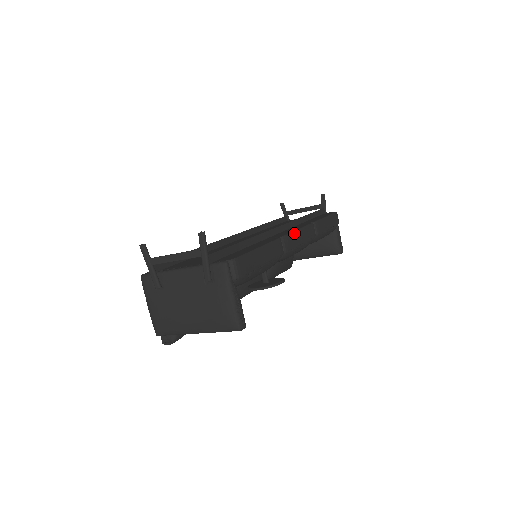
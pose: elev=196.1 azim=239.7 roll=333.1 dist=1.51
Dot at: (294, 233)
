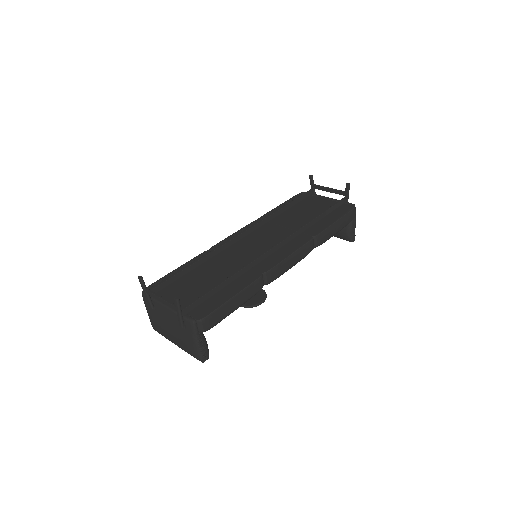
Dot at: (282, 263)
